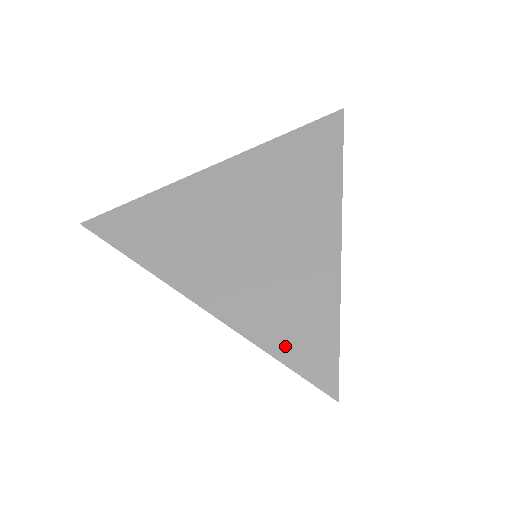
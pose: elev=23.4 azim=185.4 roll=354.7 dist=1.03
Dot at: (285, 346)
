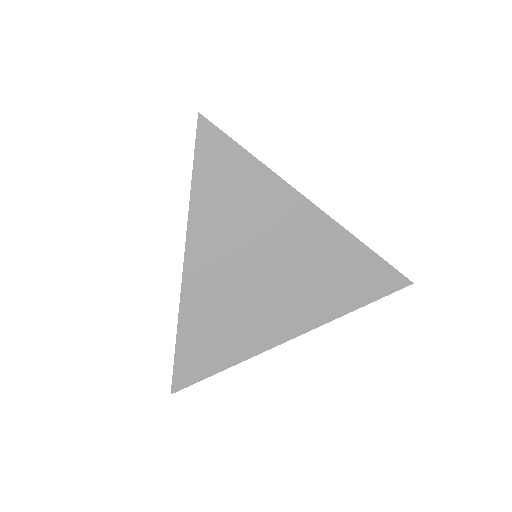
Dot at: (362, 295)
